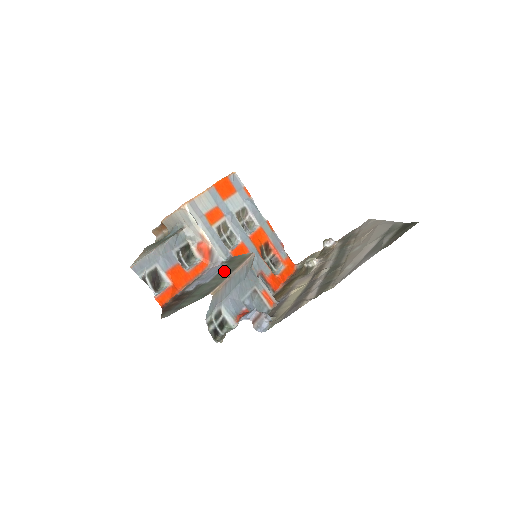
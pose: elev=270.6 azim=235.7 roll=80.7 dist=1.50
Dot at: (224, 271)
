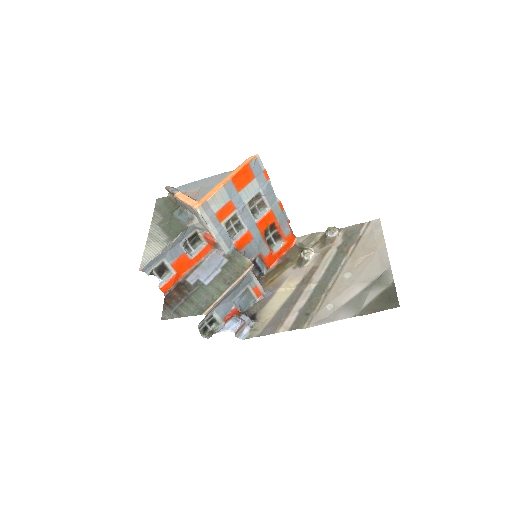
Dot at: (222, 277)
